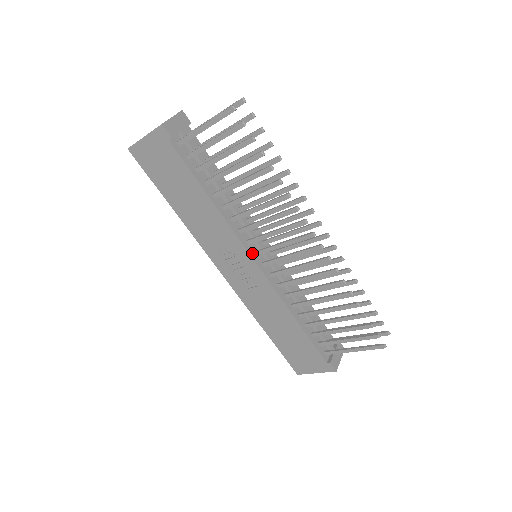
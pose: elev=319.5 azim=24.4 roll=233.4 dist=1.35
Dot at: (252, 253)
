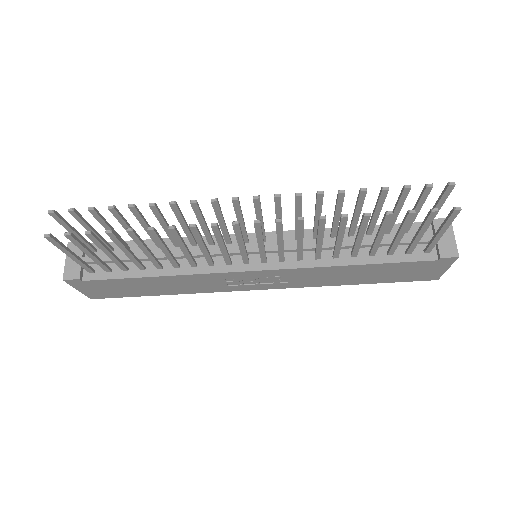
Dot at: (242, 267)
